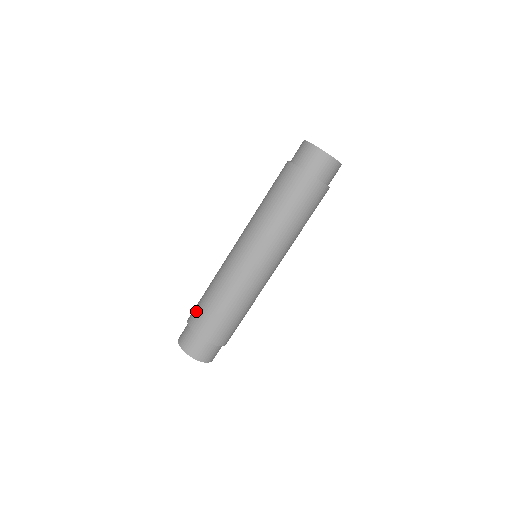
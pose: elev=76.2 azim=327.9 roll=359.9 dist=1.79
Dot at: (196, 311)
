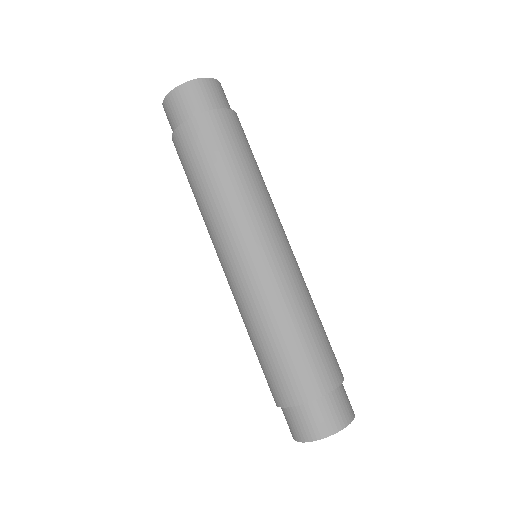
Dot at: (288, 379)
